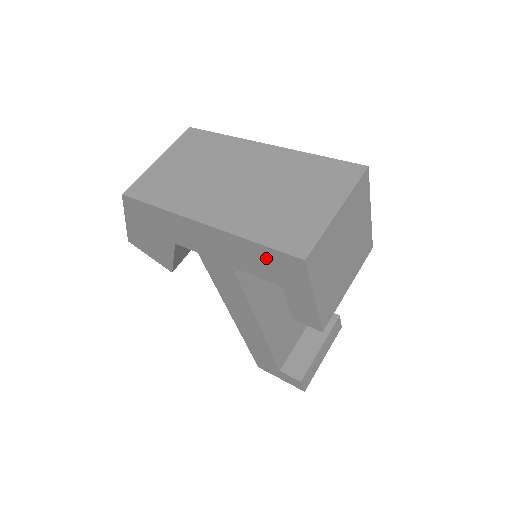
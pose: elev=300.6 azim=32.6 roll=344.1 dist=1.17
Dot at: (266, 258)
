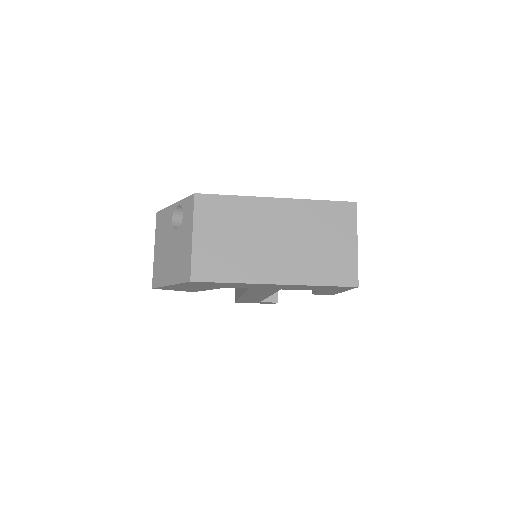
Dot at: occluded
